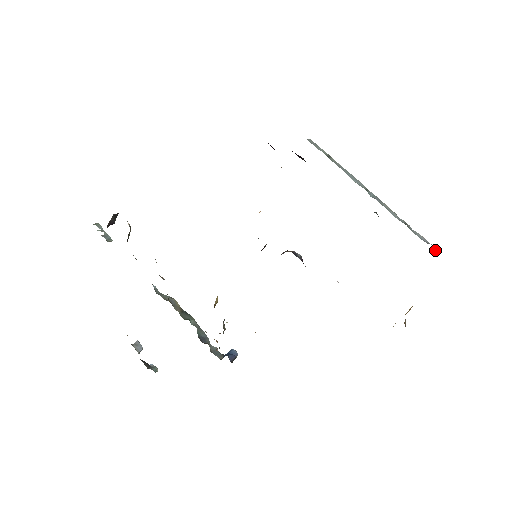
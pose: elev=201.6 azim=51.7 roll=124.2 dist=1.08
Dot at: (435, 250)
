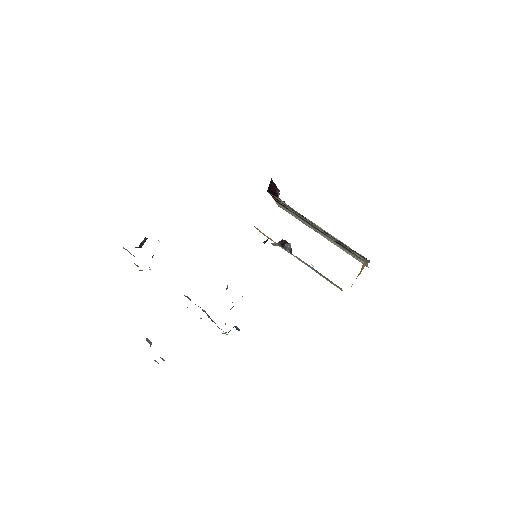
Dot at: occluded
